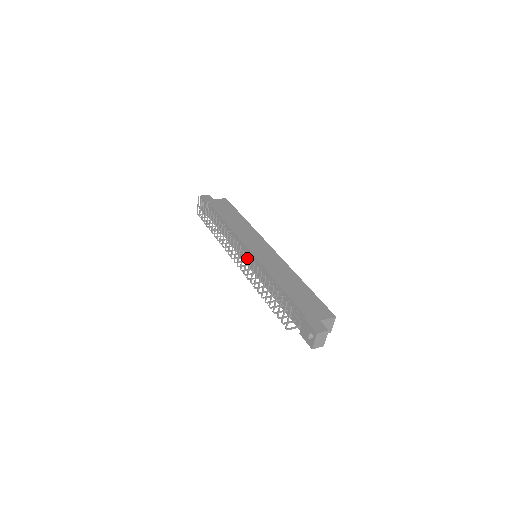
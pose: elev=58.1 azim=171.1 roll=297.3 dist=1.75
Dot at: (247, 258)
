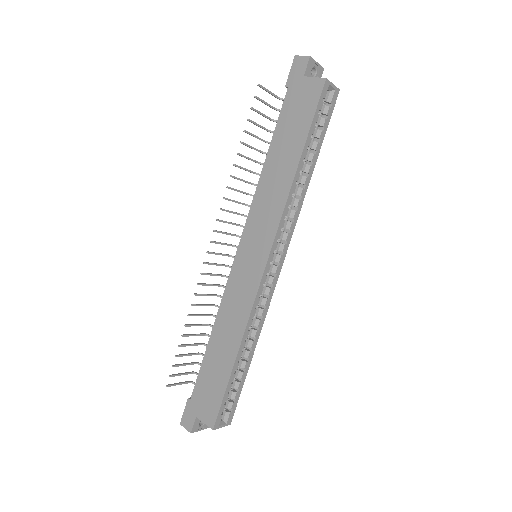
Dot at: occluded
